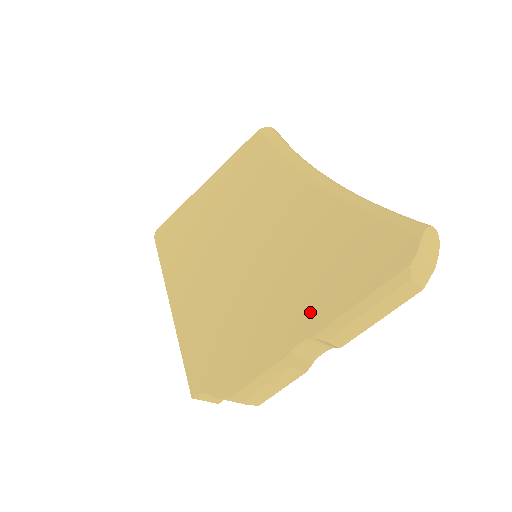
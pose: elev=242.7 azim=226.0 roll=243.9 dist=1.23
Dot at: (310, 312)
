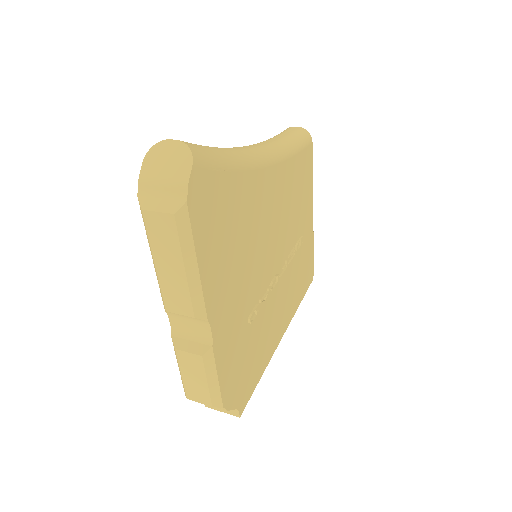
Dot at: occluded
